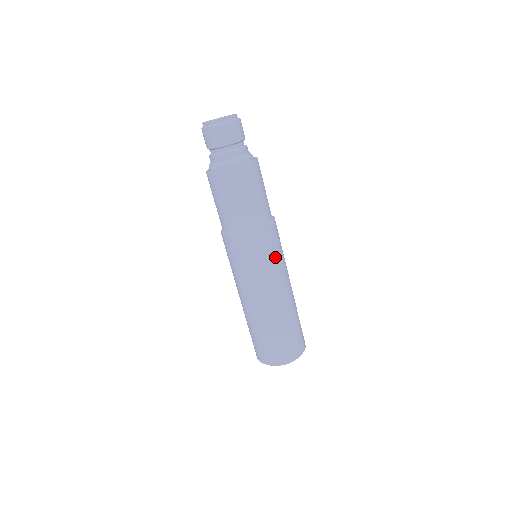
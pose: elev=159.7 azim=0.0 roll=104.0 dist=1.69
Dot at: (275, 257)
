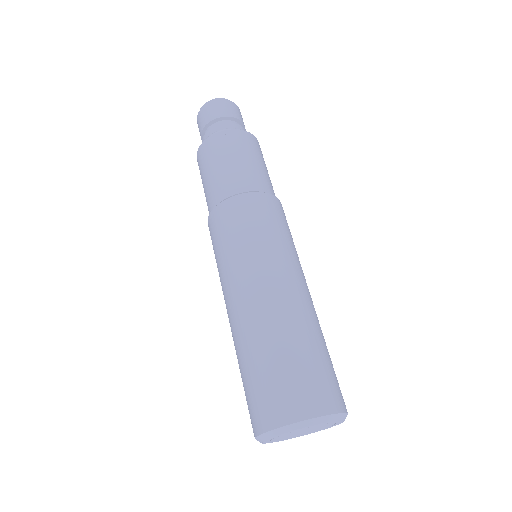
Dot at: (277, 233)
